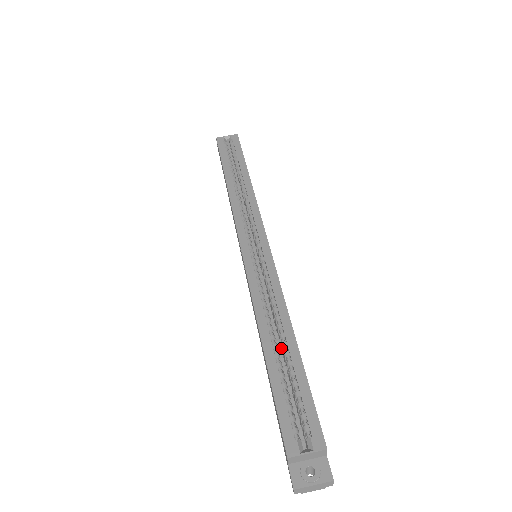
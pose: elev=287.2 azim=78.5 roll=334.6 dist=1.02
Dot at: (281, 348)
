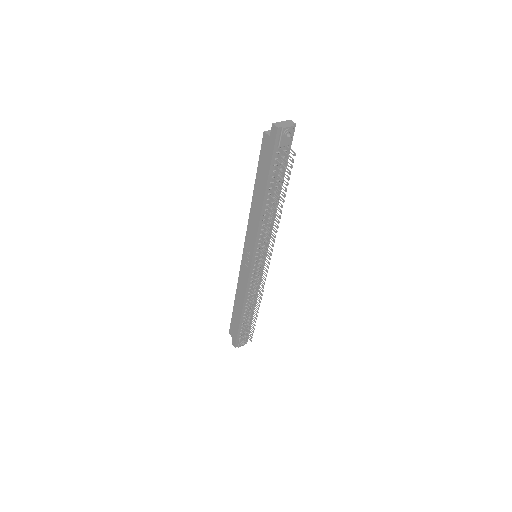
Dot at: occluded
